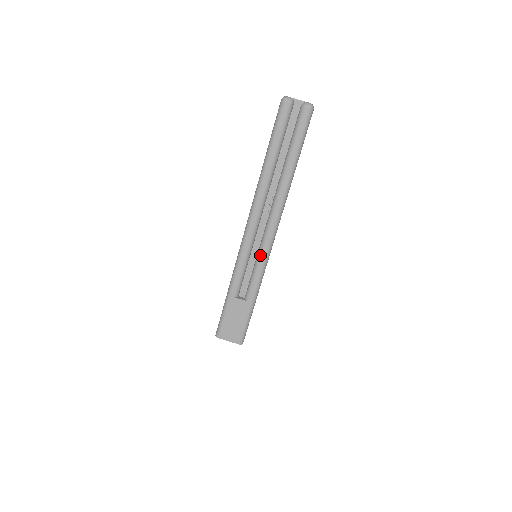
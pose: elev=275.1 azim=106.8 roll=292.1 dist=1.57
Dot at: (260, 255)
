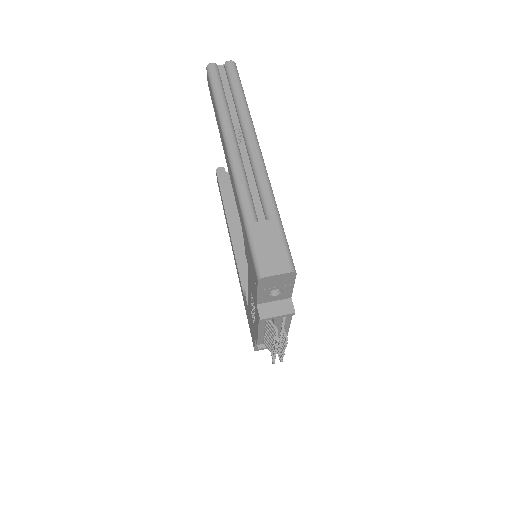
Dot at: (257, 171)
